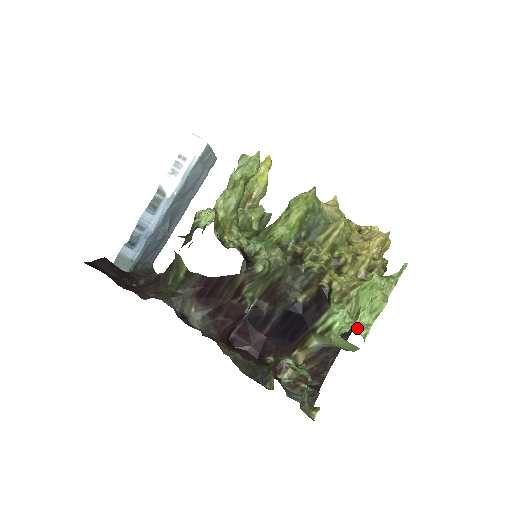
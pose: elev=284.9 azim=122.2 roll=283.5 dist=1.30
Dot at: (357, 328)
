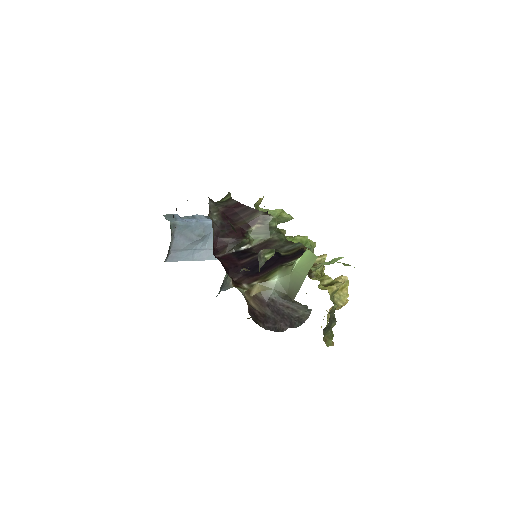
Dot at: occluded
